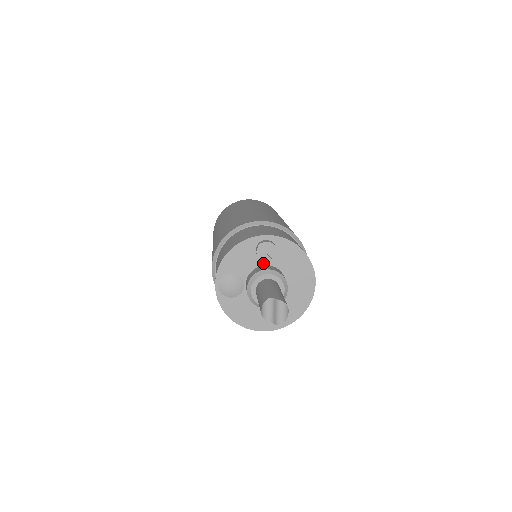
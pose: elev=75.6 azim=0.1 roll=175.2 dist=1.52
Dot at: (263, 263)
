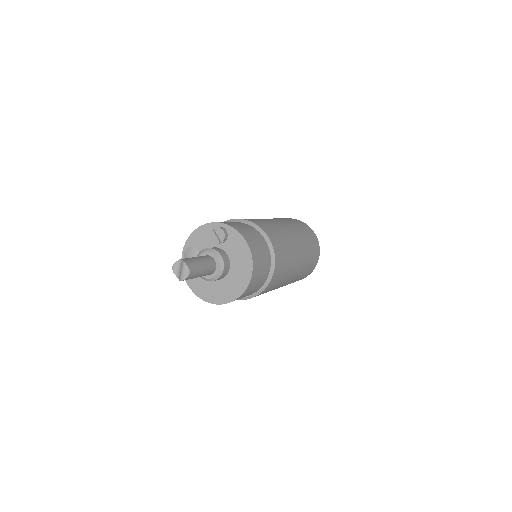
Dot at: (217, 245)
